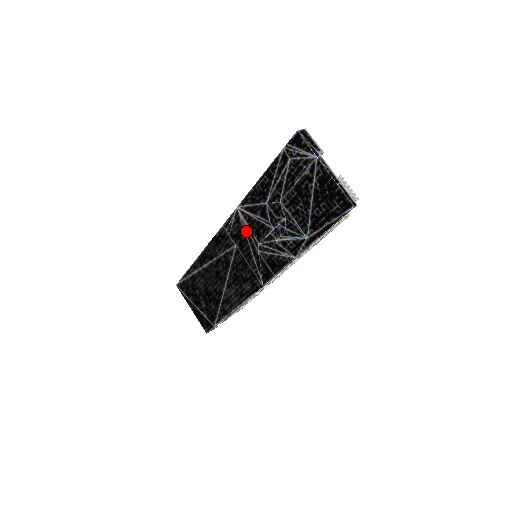
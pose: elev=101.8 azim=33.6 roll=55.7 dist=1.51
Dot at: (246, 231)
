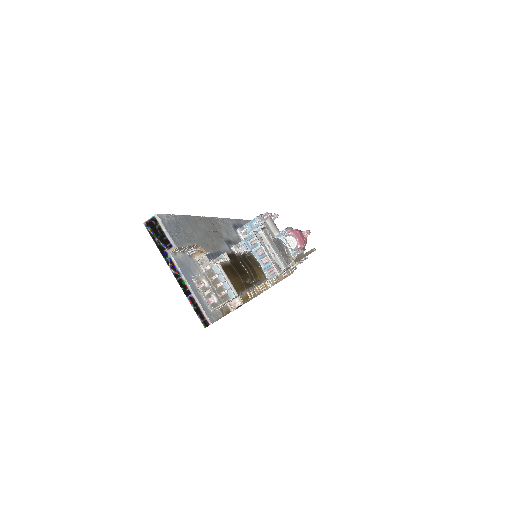
Dot at: occluded
